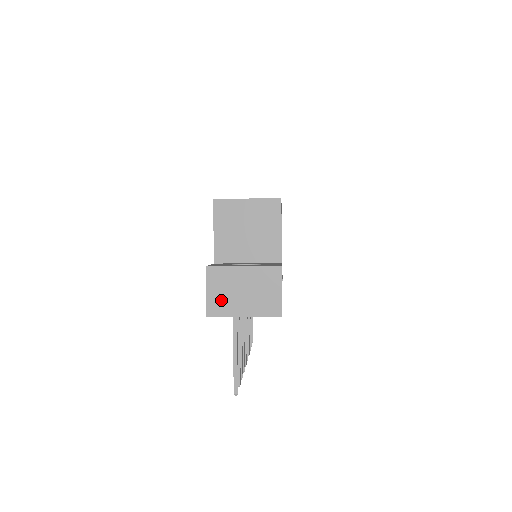
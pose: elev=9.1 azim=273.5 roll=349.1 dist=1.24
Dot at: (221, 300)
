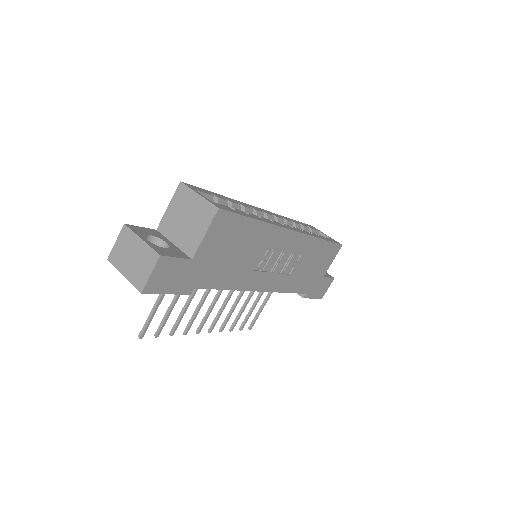
Dot at: (119, 254)
